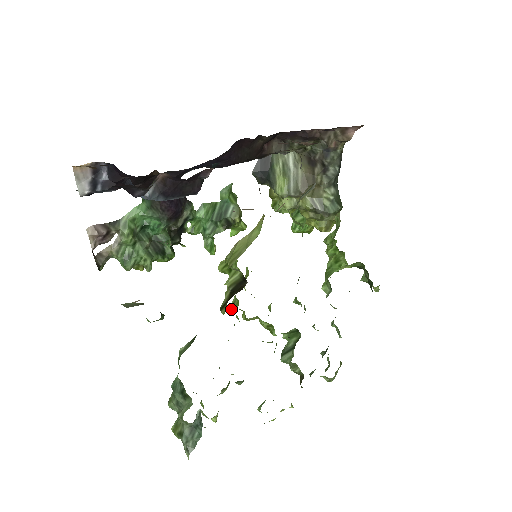
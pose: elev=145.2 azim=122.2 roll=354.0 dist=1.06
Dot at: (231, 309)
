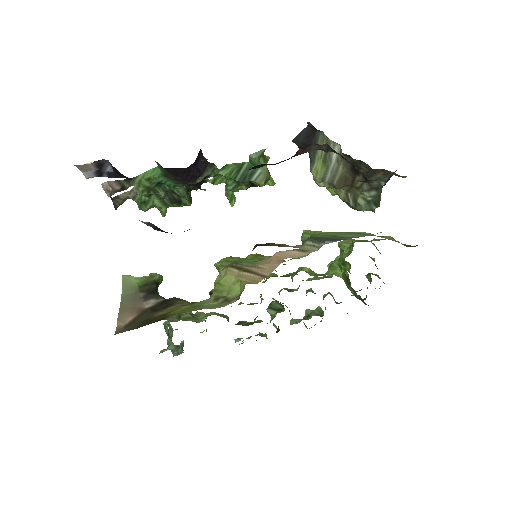
Dot at: occluded
